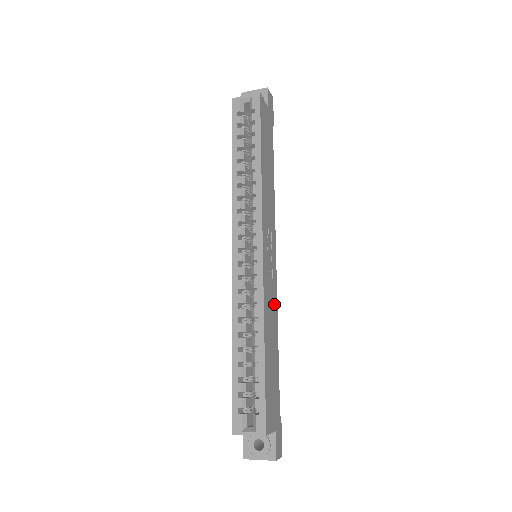
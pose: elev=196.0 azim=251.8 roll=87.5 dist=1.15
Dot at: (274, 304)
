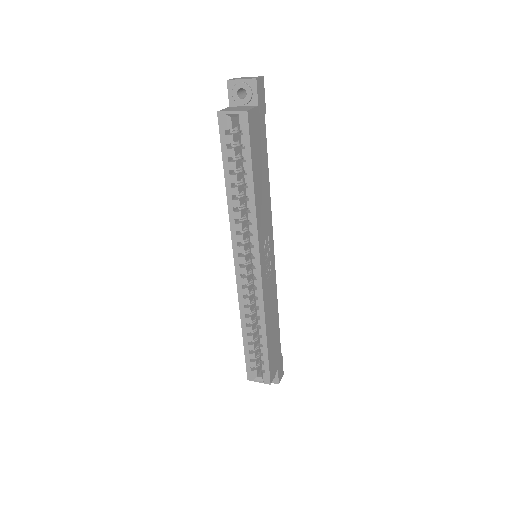
Dot at: (273, 290)
